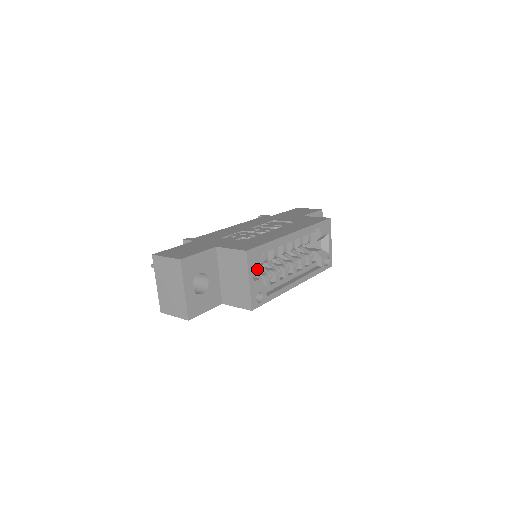
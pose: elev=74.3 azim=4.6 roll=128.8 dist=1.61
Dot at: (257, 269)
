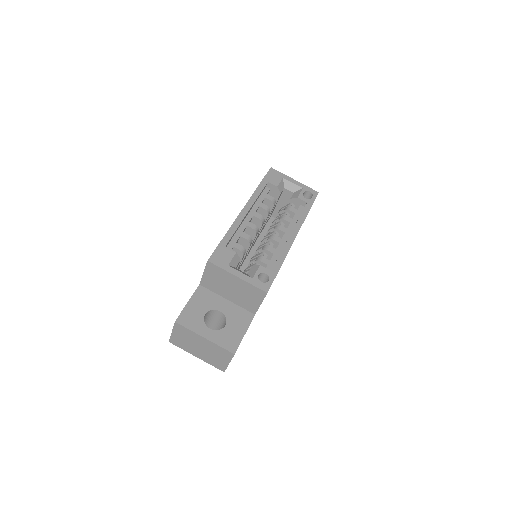
Dot at: occluded
